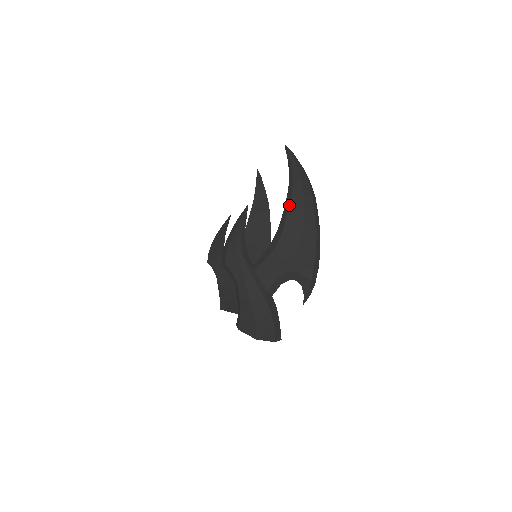
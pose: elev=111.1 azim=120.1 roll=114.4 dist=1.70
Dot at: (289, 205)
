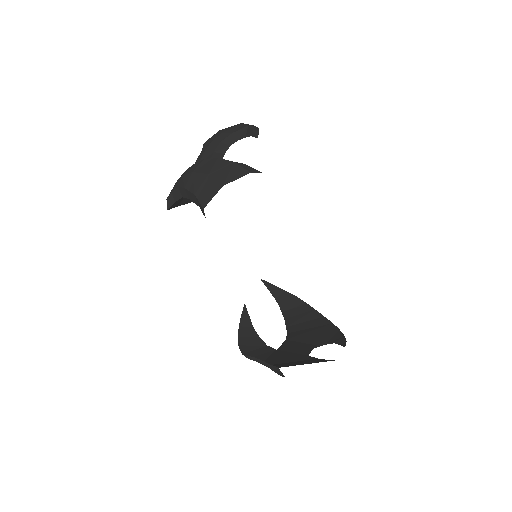
Dot at: occluded
